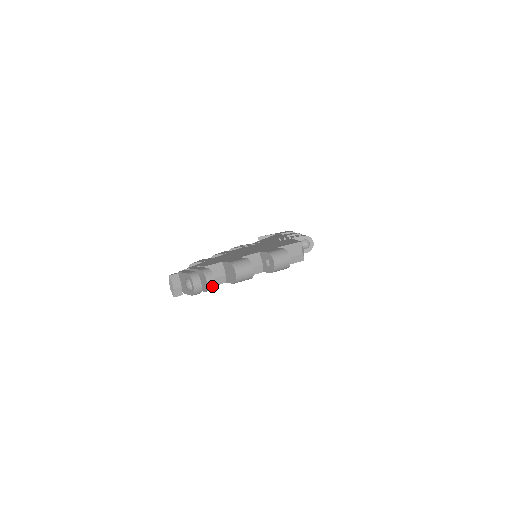
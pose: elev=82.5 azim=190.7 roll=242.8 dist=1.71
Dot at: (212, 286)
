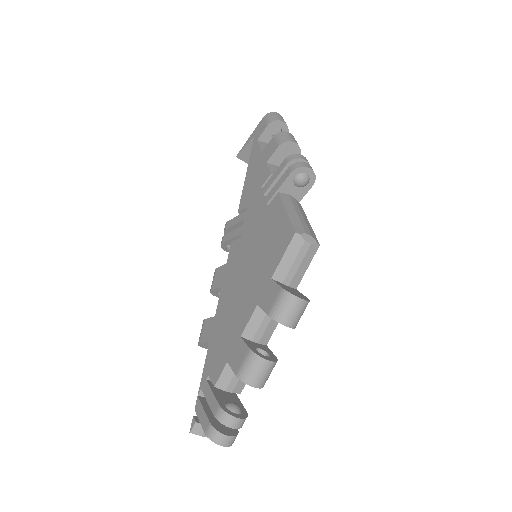
Dot at: (243, 422)
